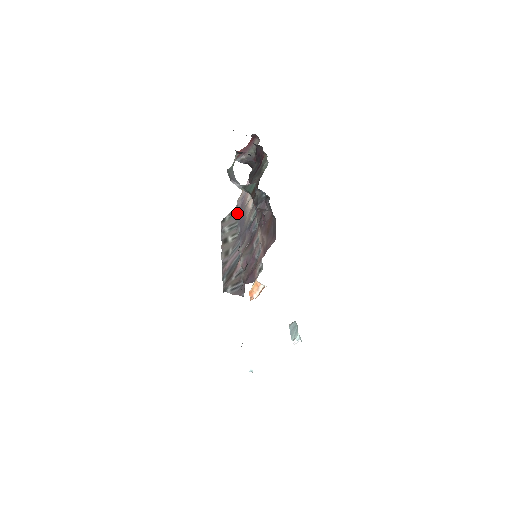
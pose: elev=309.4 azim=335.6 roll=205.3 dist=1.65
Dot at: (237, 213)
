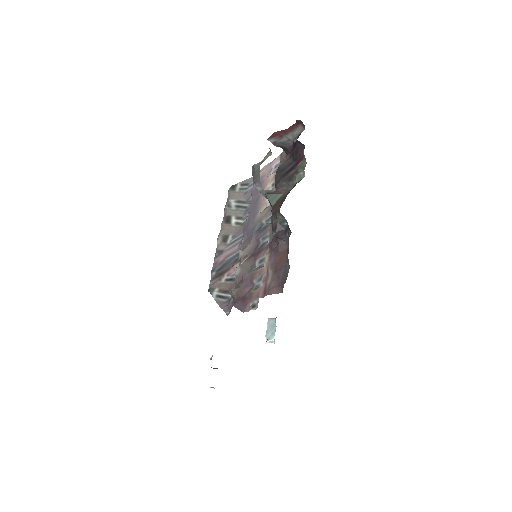
Dot at: (251, 191)
